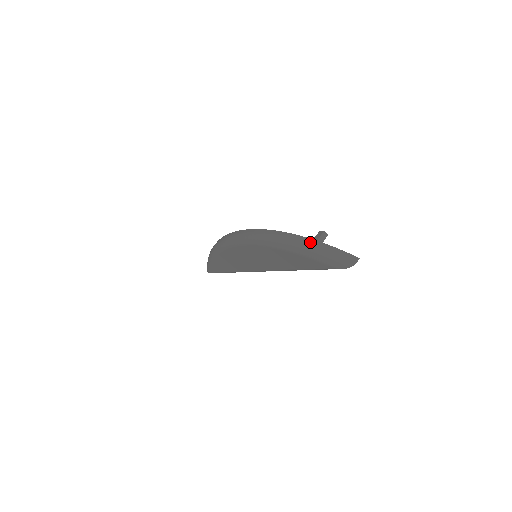
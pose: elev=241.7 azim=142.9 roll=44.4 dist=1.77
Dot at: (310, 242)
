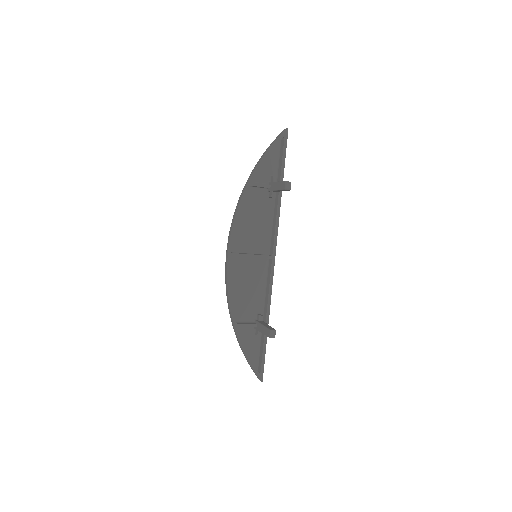
Dot at: occluded
